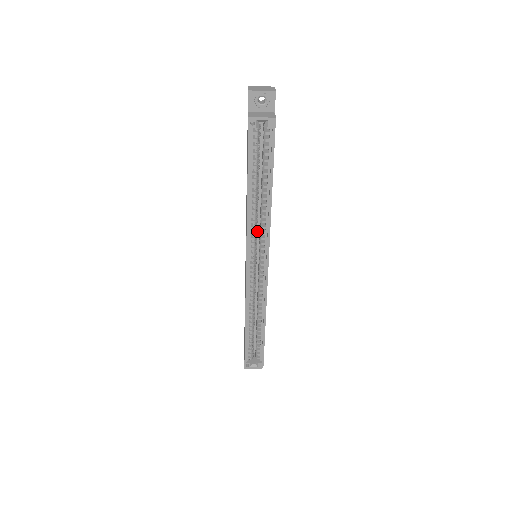
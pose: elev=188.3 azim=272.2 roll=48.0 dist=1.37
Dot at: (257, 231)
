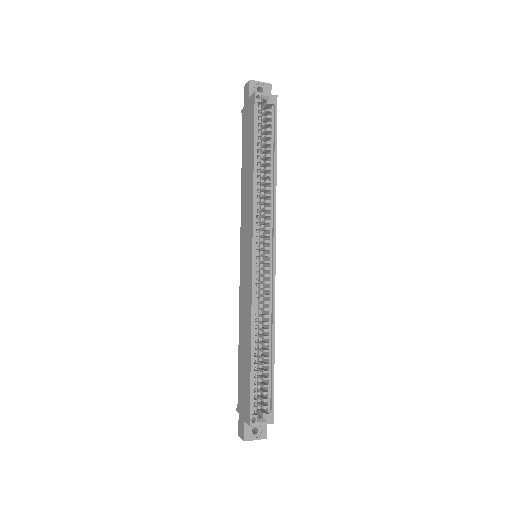
Dot at: (260, 218)
